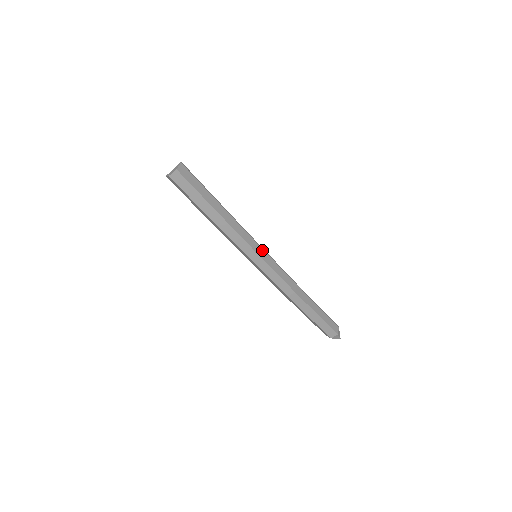
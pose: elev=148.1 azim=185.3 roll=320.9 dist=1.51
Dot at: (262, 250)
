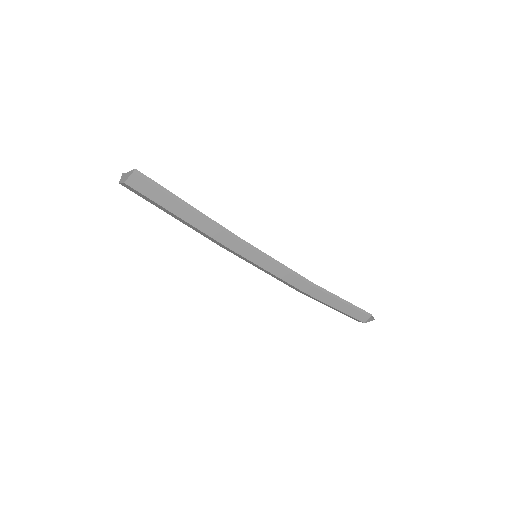
Dot at: (262, 256)
